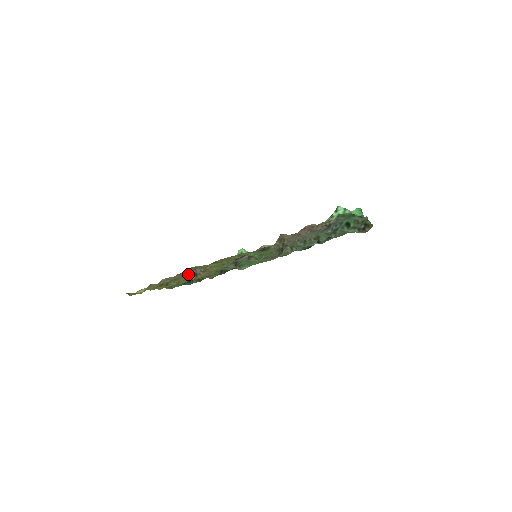
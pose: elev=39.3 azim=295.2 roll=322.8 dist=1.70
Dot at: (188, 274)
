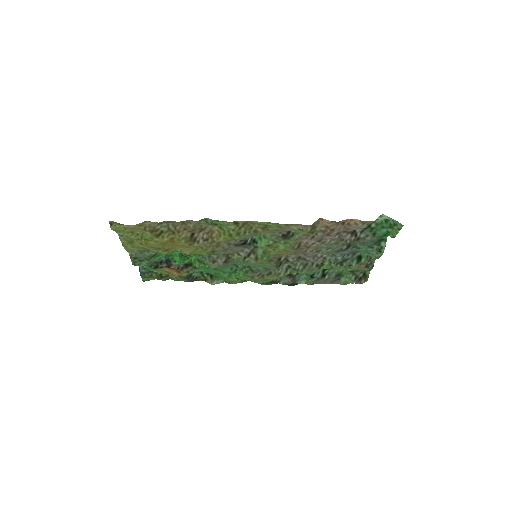
Dot at: (189, 233)
